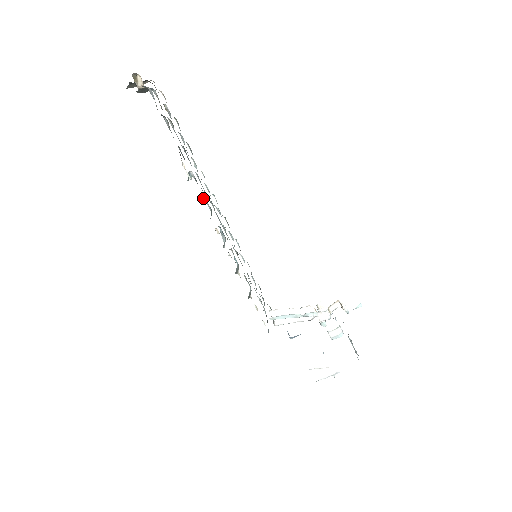
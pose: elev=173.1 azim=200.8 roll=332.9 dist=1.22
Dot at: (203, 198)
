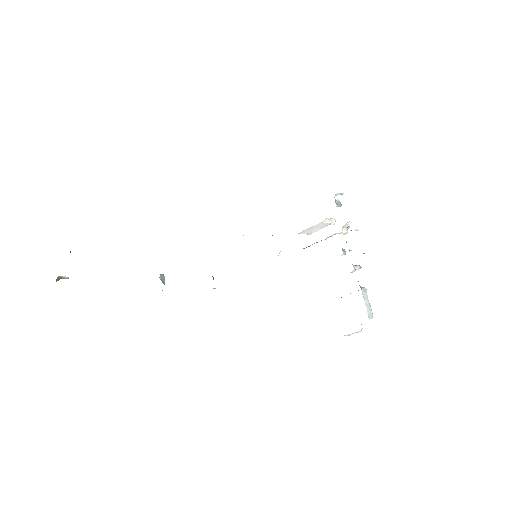
Dot at: occluded
